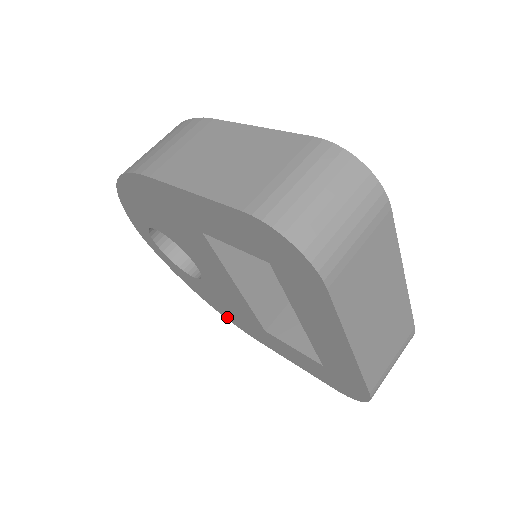
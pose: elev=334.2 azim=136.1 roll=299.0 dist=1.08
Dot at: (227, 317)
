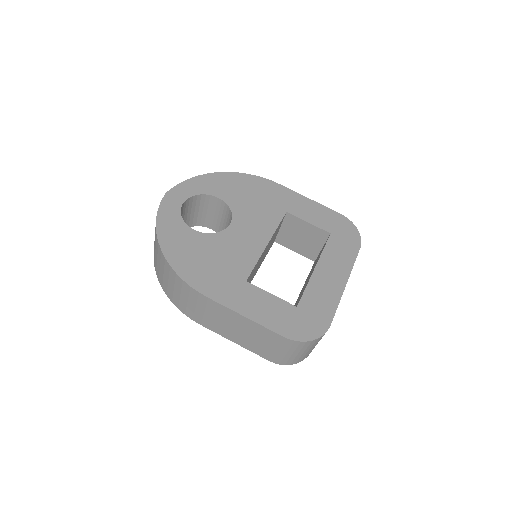
Dot at: occluded
